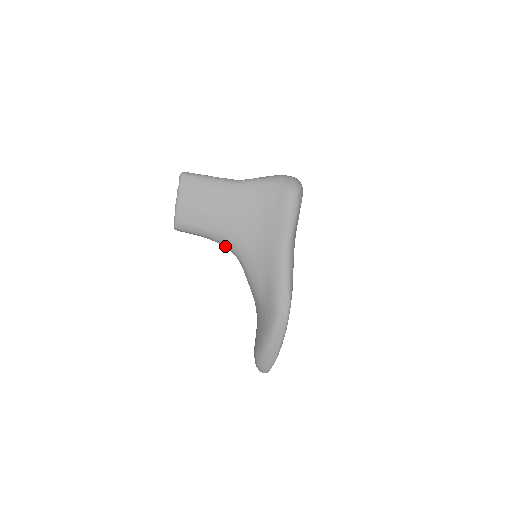
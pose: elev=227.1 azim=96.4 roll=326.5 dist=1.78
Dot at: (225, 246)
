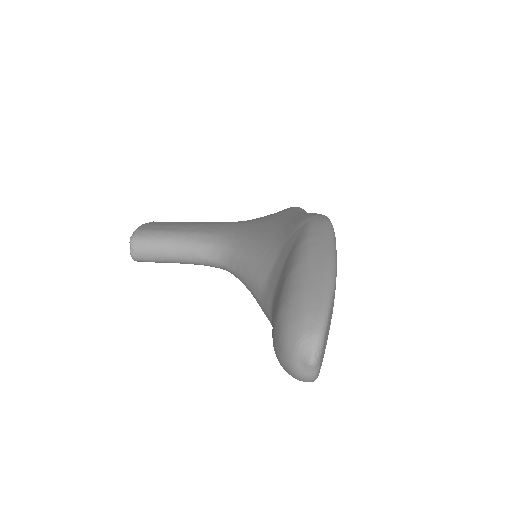
Dot at: (206, 247)
